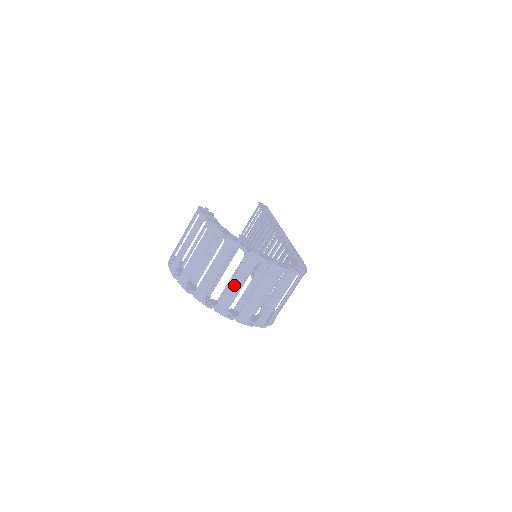
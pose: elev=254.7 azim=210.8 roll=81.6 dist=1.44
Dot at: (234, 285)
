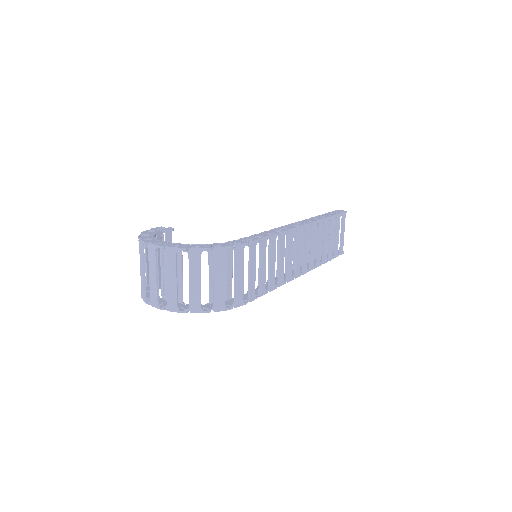
Dot at: (152, 277)
